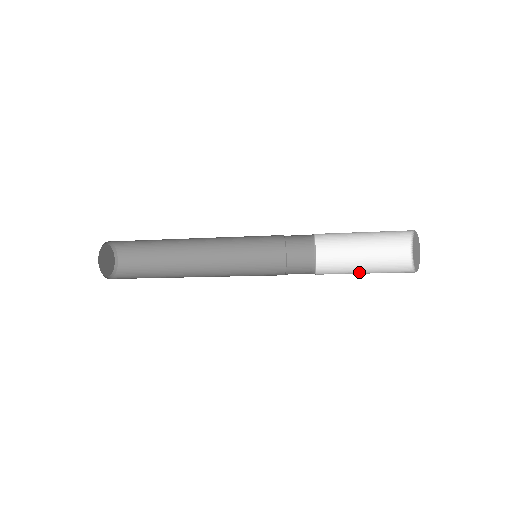
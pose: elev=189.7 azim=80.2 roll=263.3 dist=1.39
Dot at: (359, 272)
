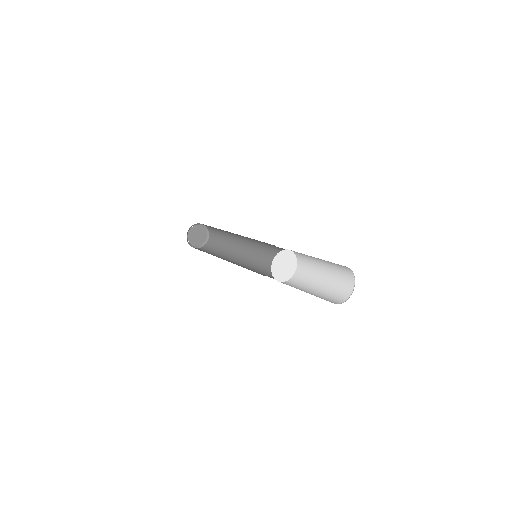
Dot at: (306, 291)
